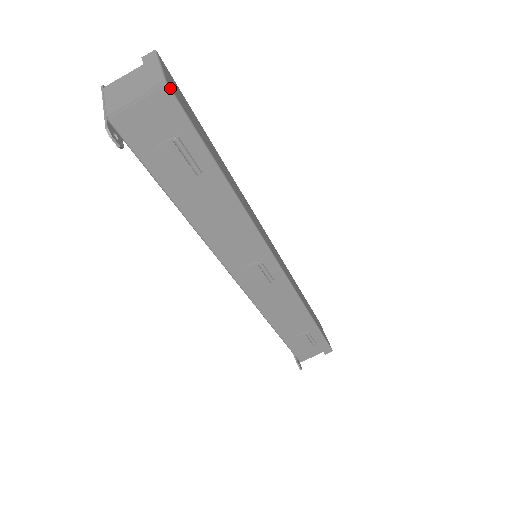
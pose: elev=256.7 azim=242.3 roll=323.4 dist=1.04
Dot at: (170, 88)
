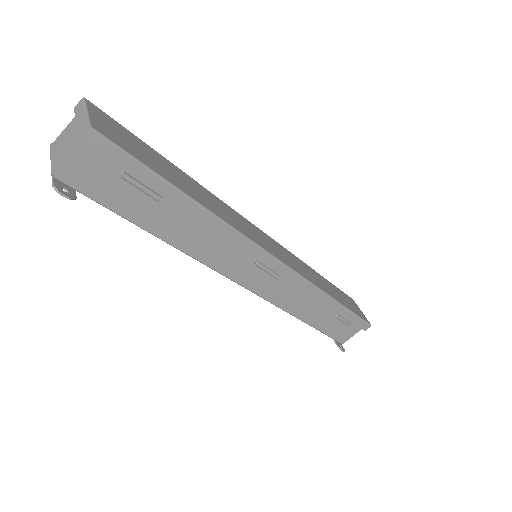
Dot at: (97, 132)
